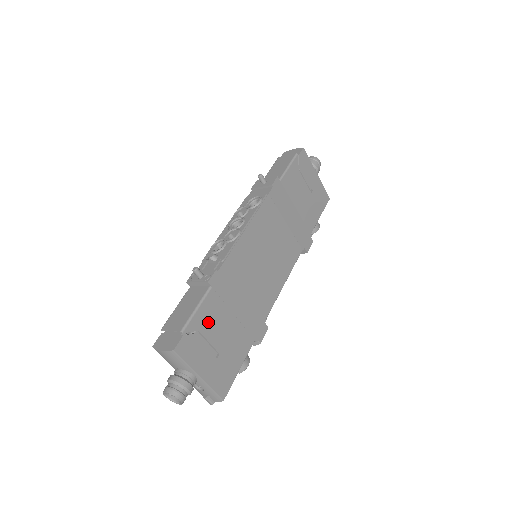
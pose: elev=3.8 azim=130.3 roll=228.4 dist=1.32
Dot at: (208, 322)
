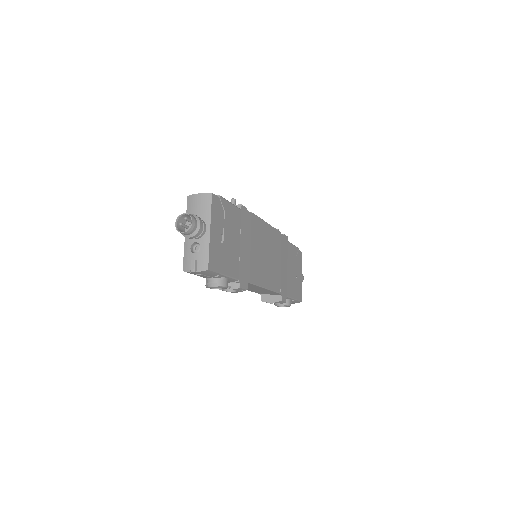
Dot at: (230, 218)
